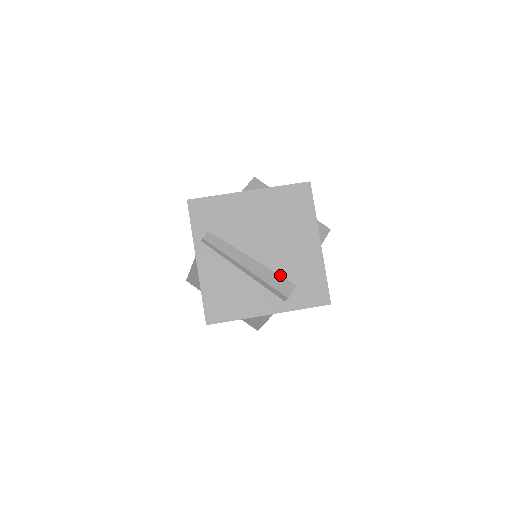
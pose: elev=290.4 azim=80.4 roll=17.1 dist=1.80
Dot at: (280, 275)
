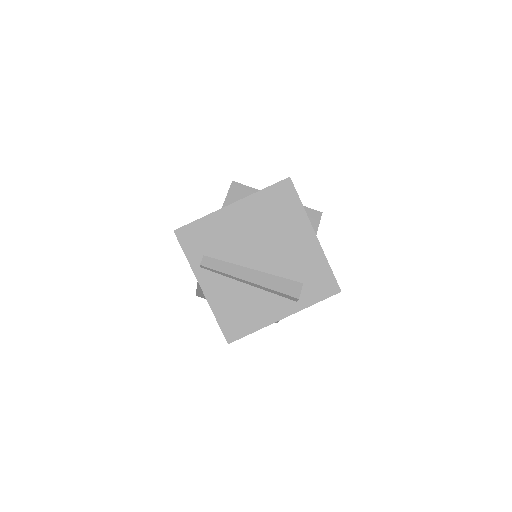
Dot at: (285, 278)
